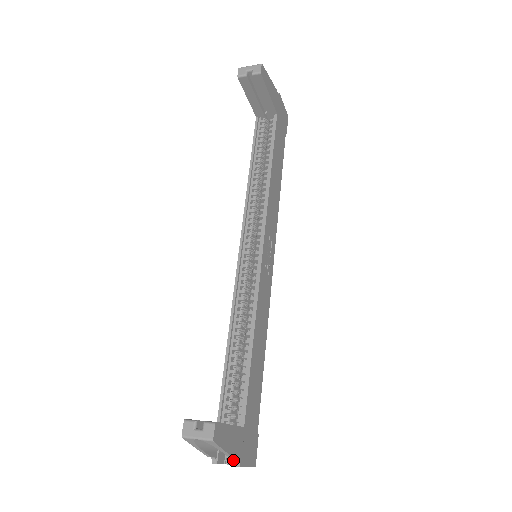
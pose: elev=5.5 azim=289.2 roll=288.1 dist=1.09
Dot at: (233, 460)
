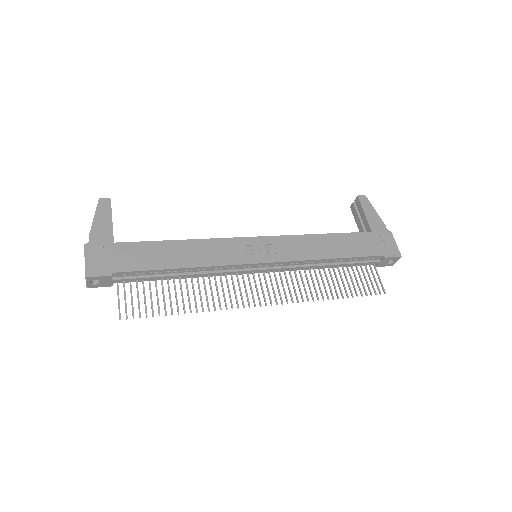
Dot at: occluded
